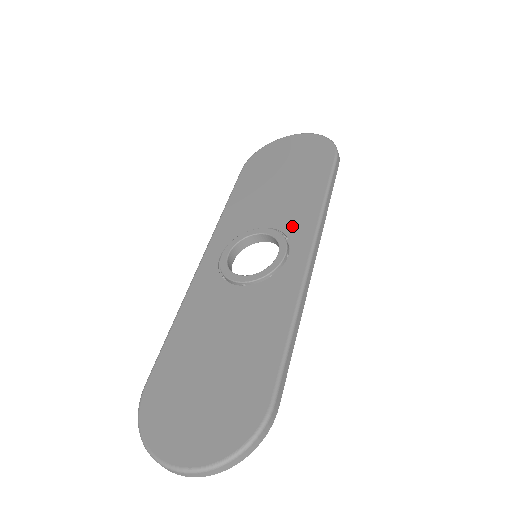
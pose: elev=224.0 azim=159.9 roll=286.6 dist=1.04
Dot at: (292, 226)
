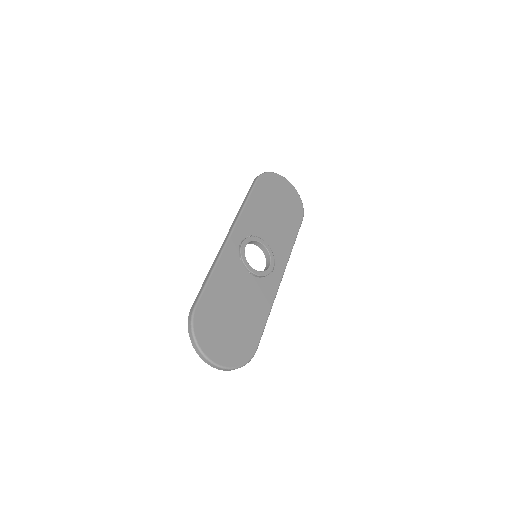
Dot at: (277, 251)
